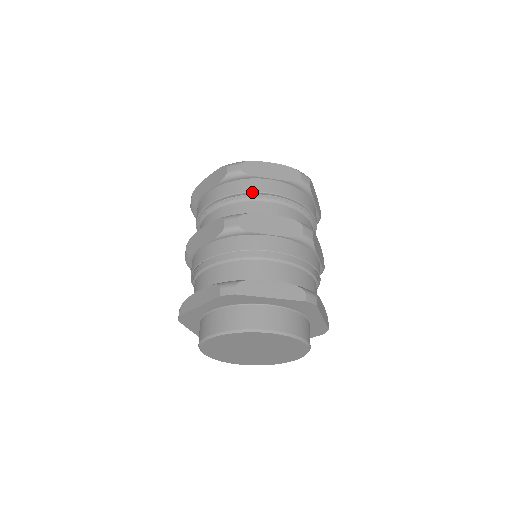
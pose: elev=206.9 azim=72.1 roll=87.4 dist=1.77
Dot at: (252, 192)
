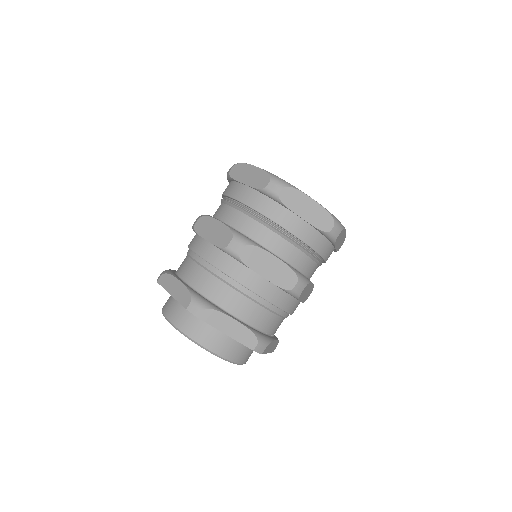
Dot at: (227, 195)
